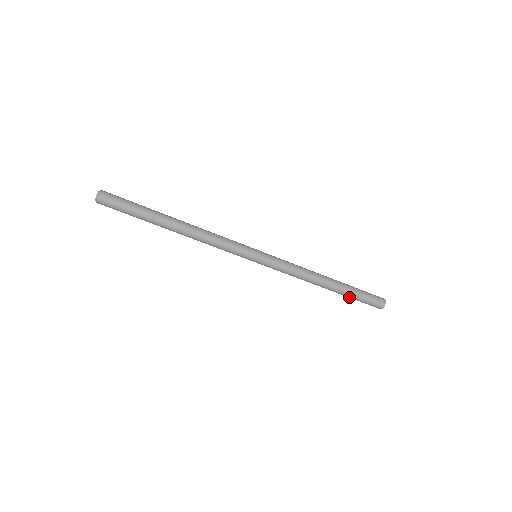
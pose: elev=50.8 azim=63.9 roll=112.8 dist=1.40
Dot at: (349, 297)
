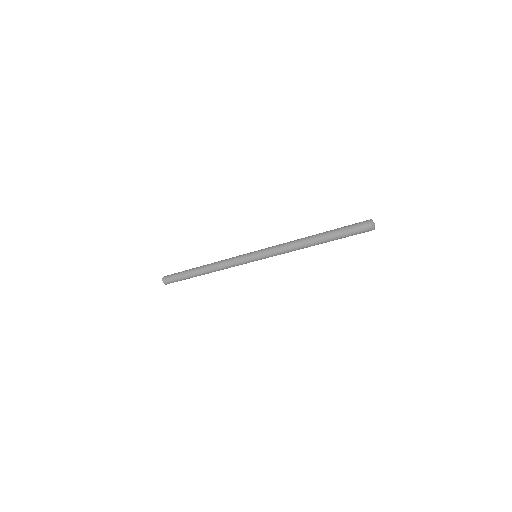
Dot at: occluded
